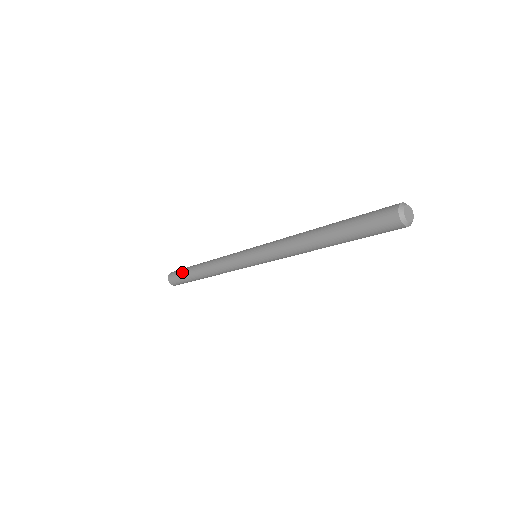
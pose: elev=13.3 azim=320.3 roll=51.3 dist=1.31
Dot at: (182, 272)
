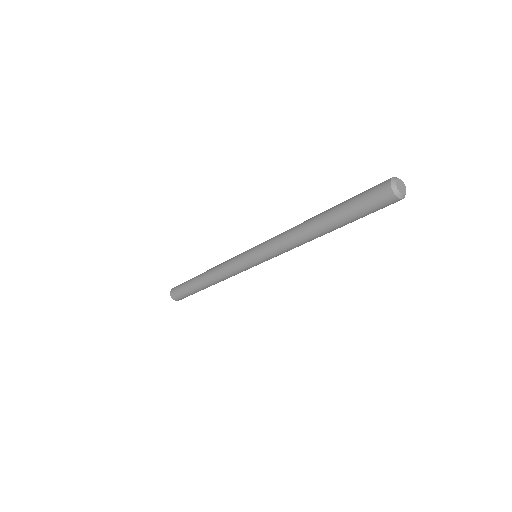
Dot at: occluded
